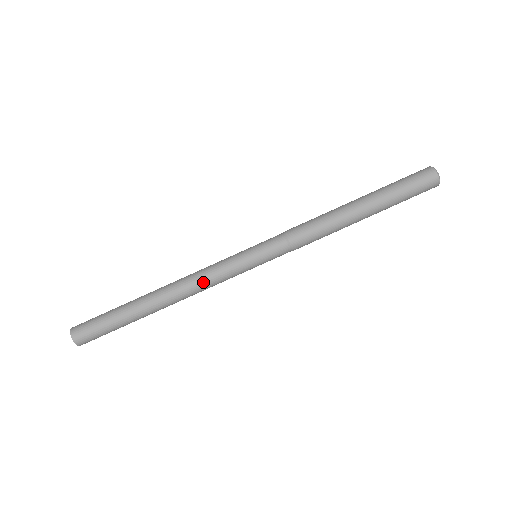
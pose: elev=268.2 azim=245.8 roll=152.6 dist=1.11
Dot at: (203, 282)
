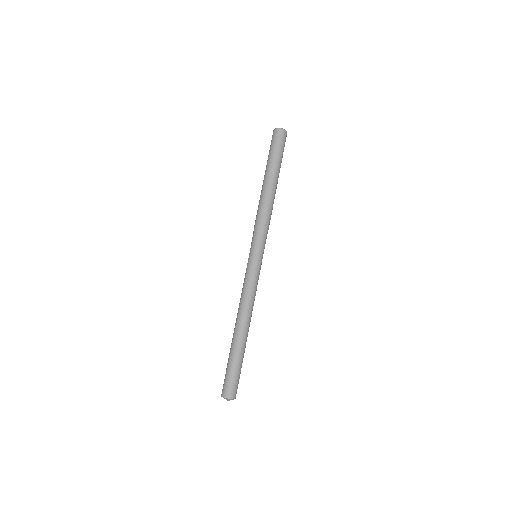
Dot at: (247, 295)
